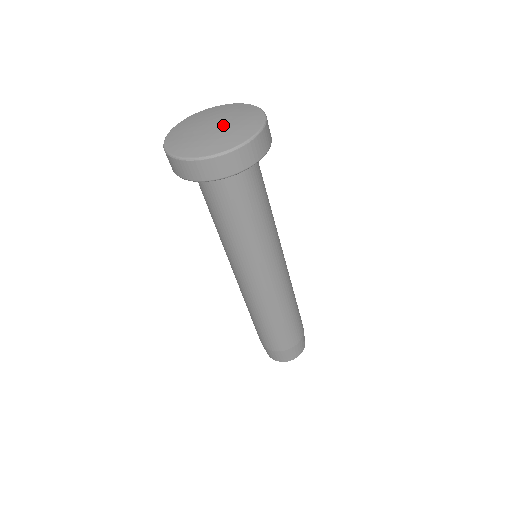
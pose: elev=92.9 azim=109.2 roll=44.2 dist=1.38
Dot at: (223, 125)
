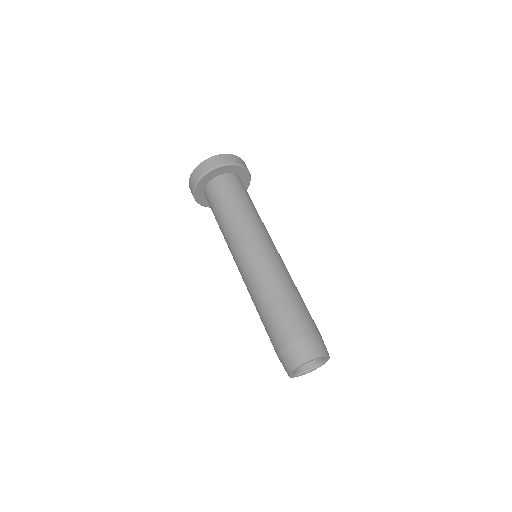
Dot at: occluded
